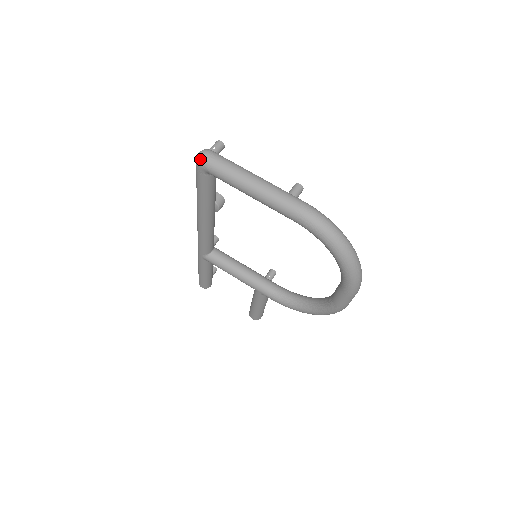
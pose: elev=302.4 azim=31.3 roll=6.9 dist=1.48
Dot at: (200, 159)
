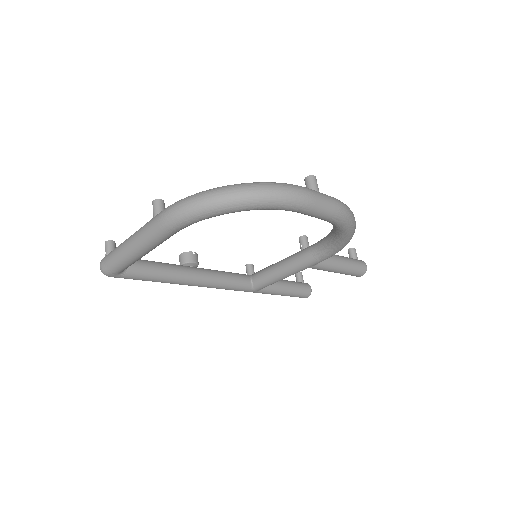
Dot at: occluded
